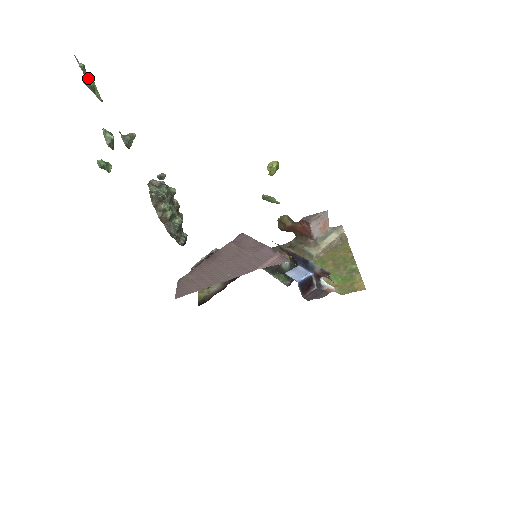
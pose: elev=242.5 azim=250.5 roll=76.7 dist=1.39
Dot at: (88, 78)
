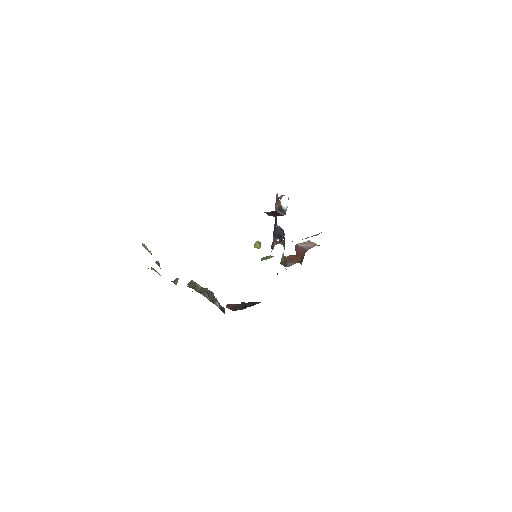
Dot at: occluded
